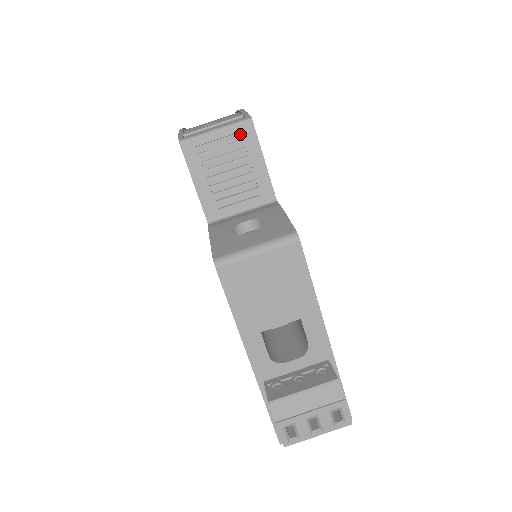
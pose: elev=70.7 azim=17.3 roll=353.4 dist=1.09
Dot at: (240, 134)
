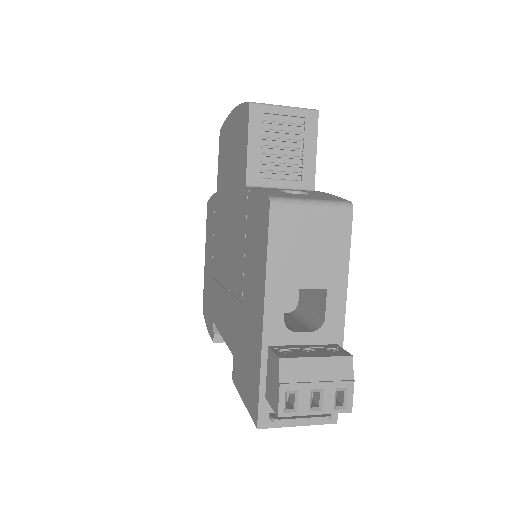
Dot at: (304, 120)
